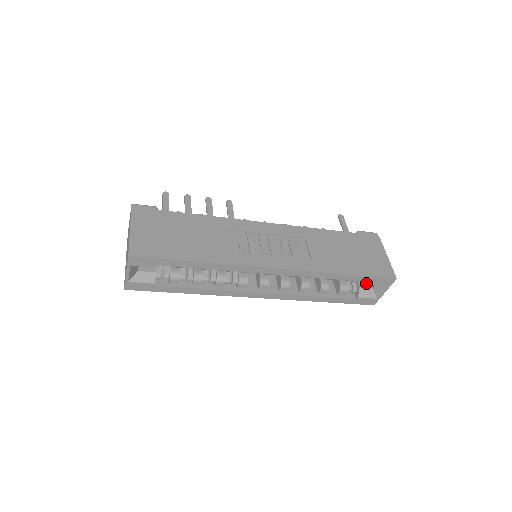
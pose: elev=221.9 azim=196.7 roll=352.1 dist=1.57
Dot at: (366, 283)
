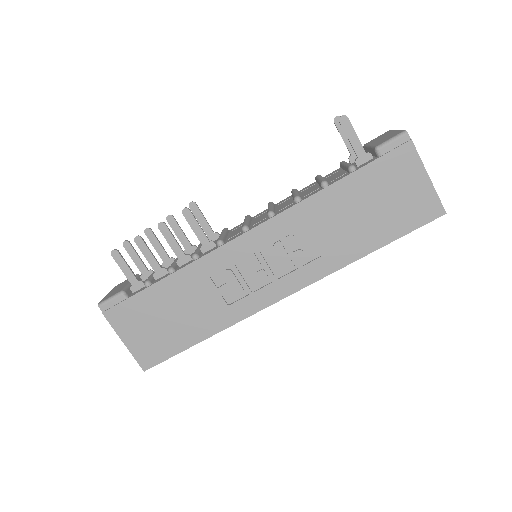
Dot at: occluded
